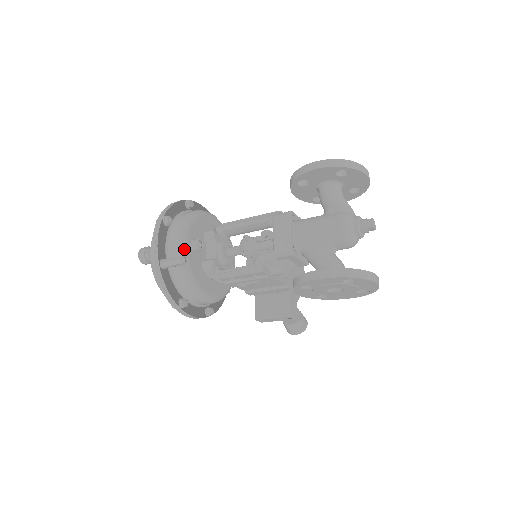
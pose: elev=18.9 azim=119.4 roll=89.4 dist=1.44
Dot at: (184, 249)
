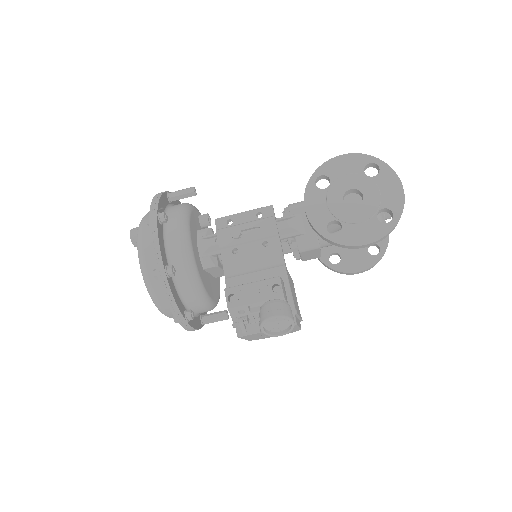
Dot at: (194, 206)
